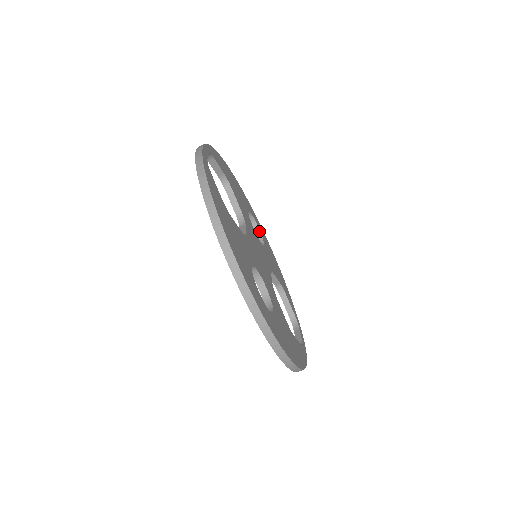
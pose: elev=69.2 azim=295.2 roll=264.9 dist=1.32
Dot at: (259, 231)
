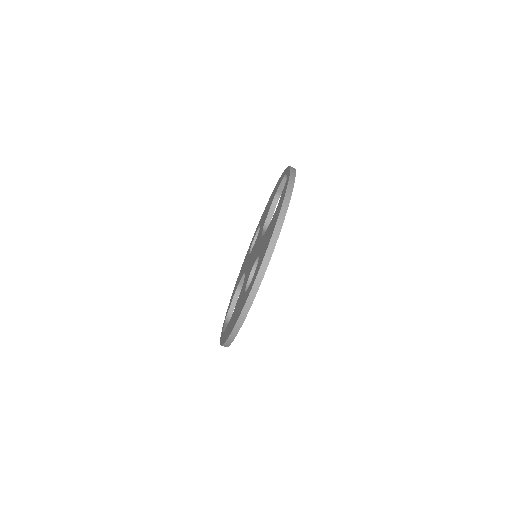
Dot at: occluded
